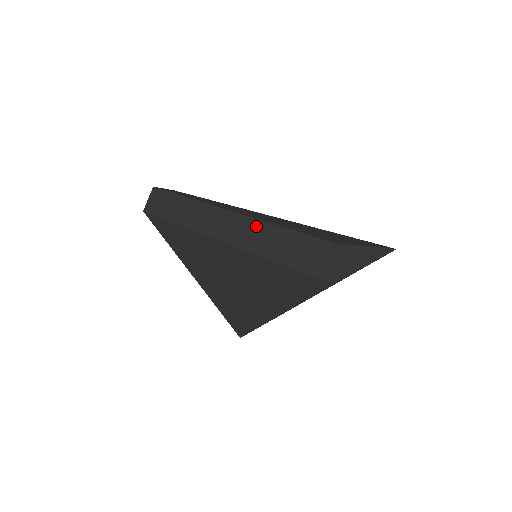
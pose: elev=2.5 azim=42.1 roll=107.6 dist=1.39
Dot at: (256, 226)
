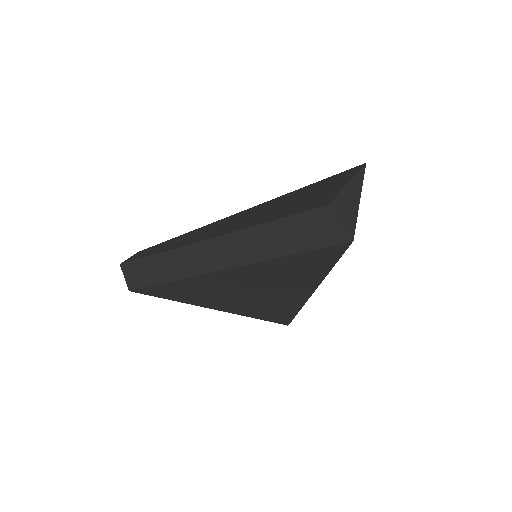
Dot at: (245, 237)
